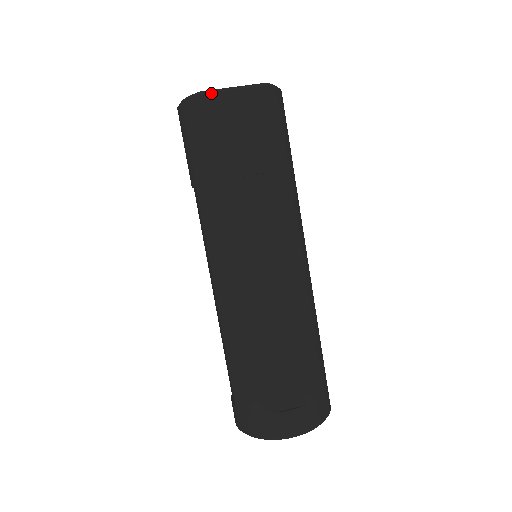
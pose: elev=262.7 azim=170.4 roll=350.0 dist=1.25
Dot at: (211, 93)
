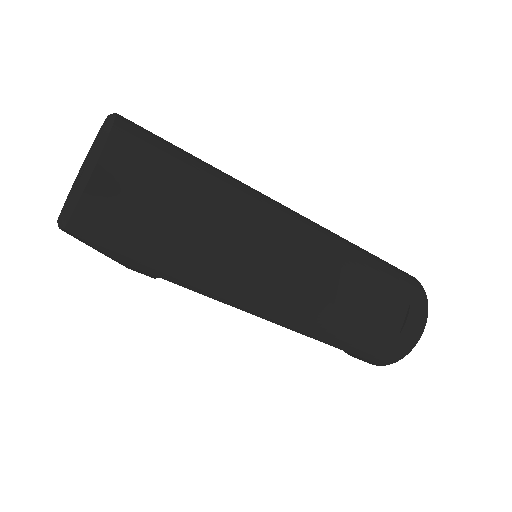
Dot at: occluded
